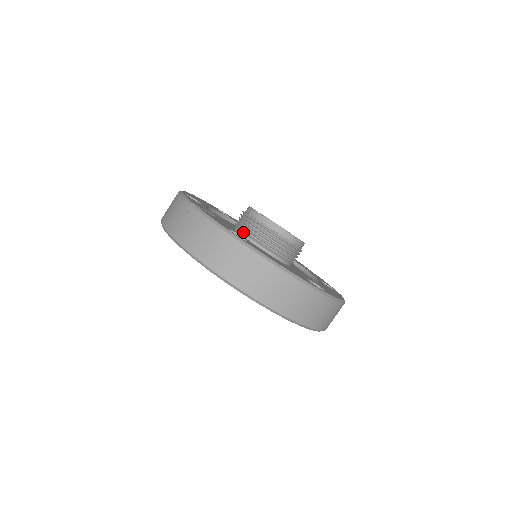
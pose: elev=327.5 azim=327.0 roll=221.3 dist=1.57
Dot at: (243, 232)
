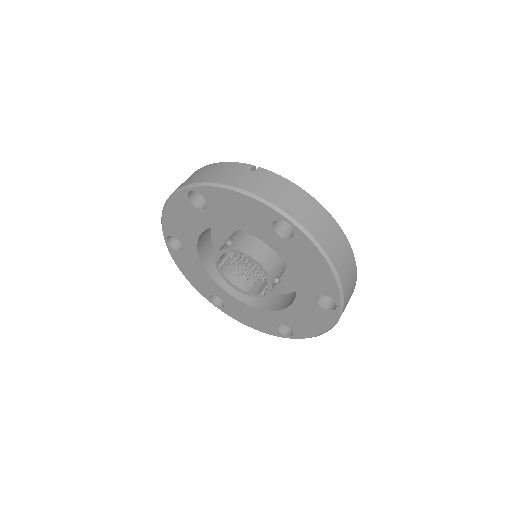
Dot at: occluded
